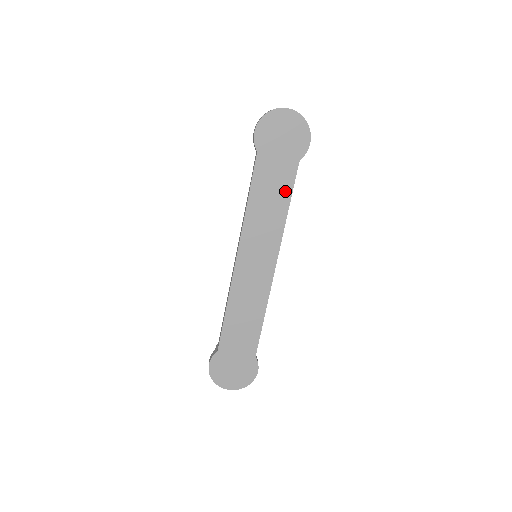
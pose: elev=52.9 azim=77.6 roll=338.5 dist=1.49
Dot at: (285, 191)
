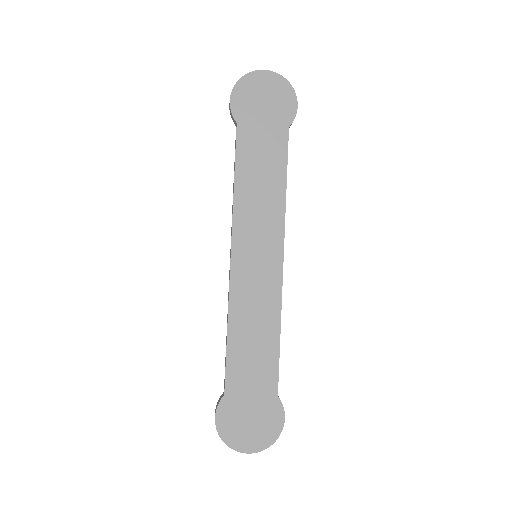
Dot at: (278, 165)
